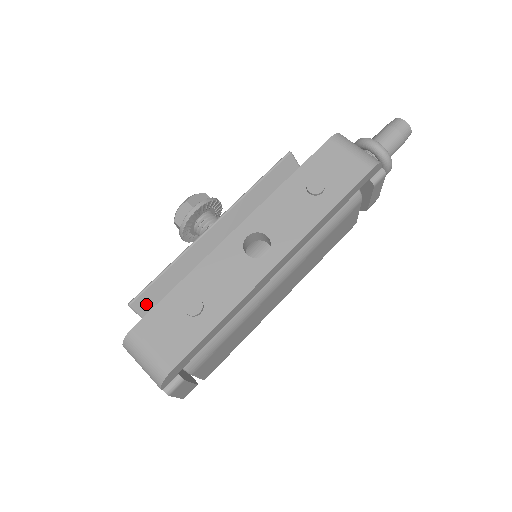
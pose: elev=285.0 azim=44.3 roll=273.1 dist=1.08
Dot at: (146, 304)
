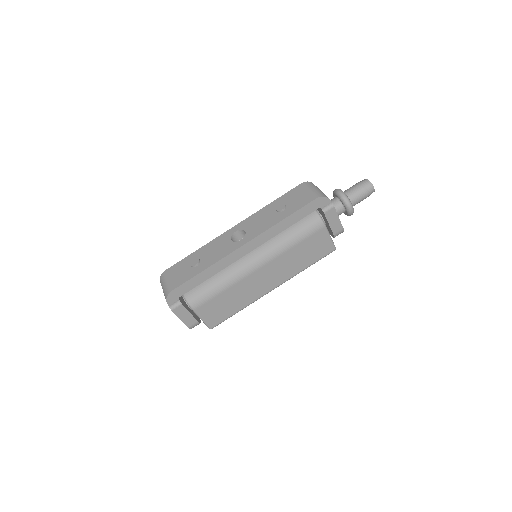
Dot at: occluded
